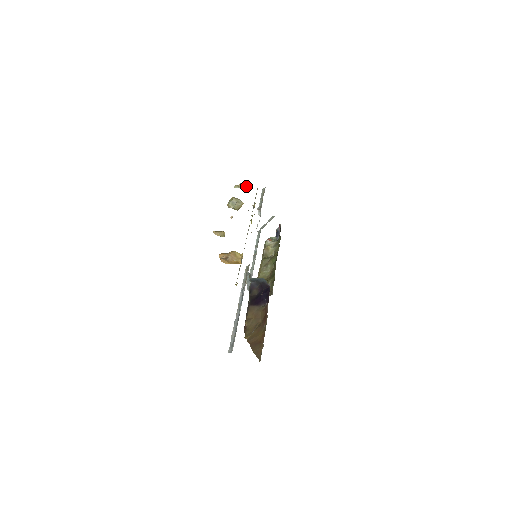
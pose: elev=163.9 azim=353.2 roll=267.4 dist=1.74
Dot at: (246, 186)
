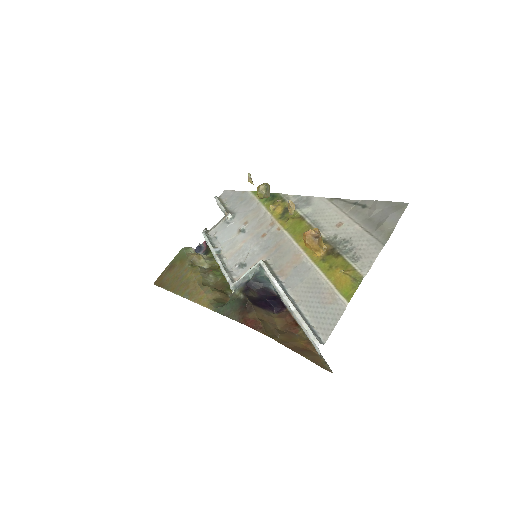
Dot at: occluded
